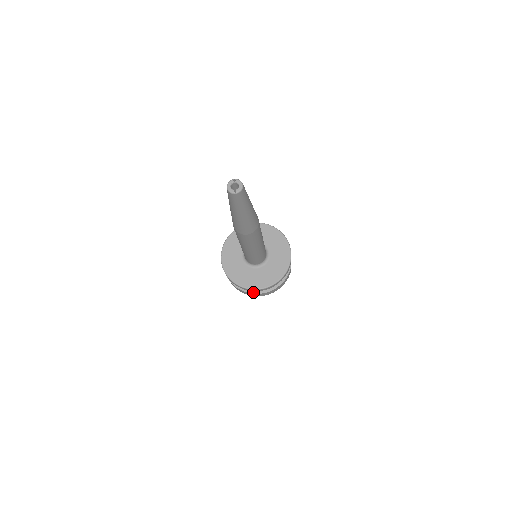
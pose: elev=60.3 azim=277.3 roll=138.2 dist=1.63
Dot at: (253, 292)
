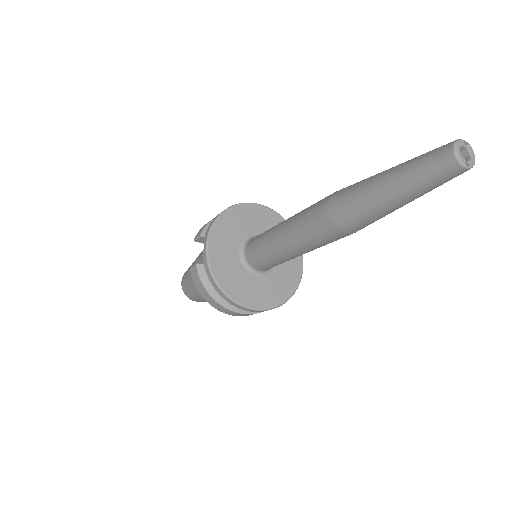
Dot at: (231, 308)
